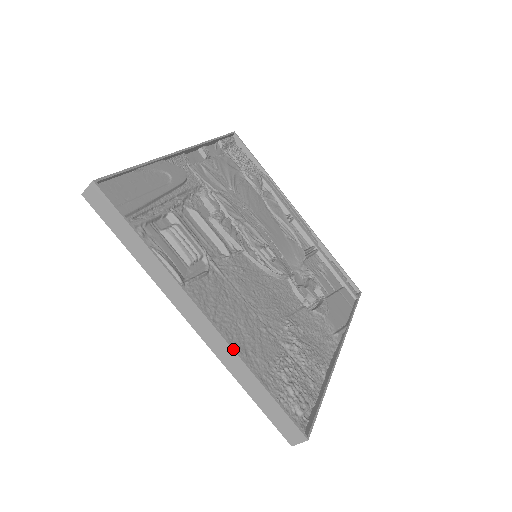
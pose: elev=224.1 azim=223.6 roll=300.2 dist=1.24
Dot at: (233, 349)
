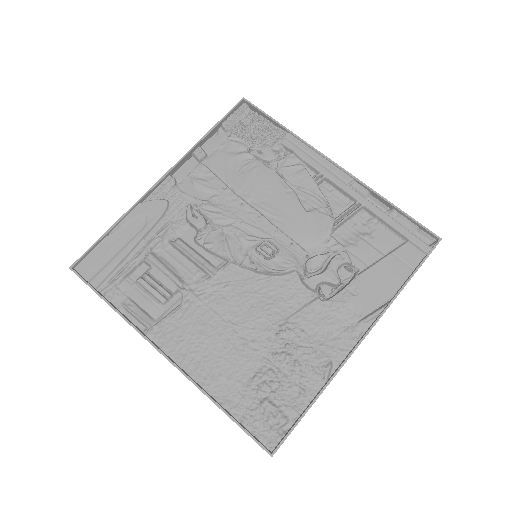
Dot at: (192, 382)
